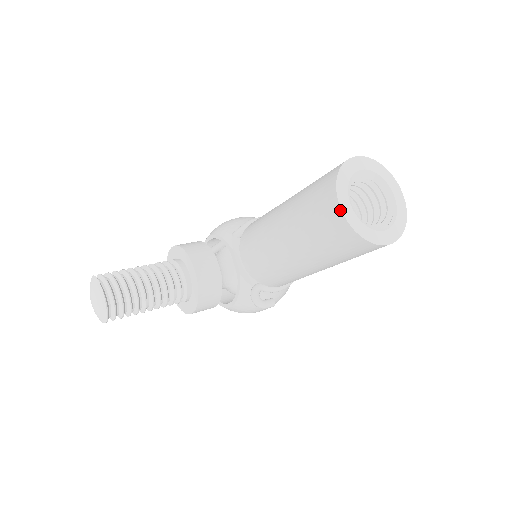
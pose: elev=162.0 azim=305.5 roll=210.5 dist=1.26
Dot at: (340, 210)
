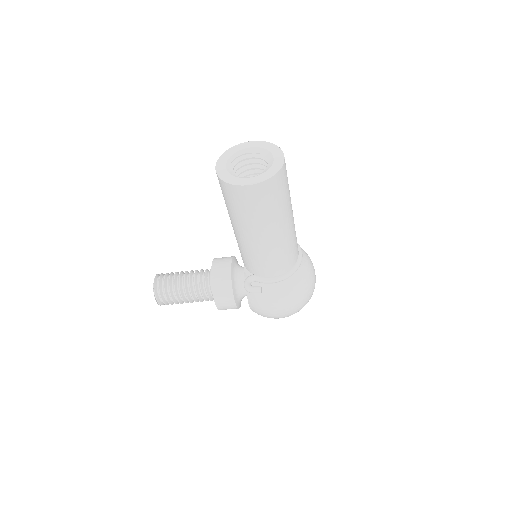
Dot at: (215, 169)
